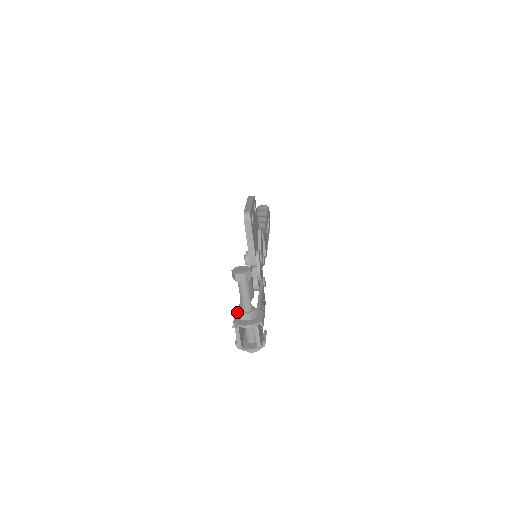
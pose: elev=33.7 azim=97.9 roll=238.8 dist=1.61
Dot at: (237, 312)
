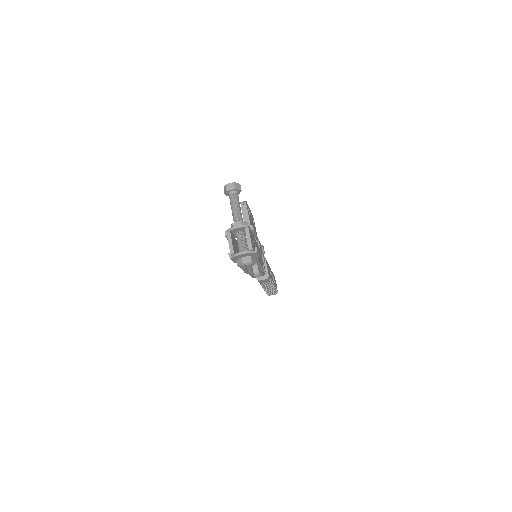
Dot at: occluded
